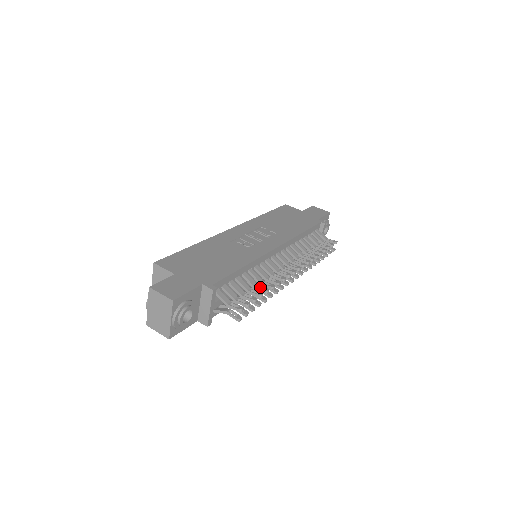
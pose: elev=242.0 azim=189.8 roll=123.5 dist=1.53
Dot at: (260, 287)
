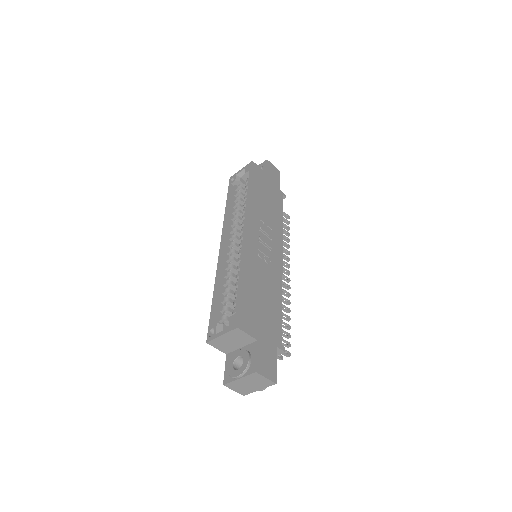
Dot at: (283, 314)
